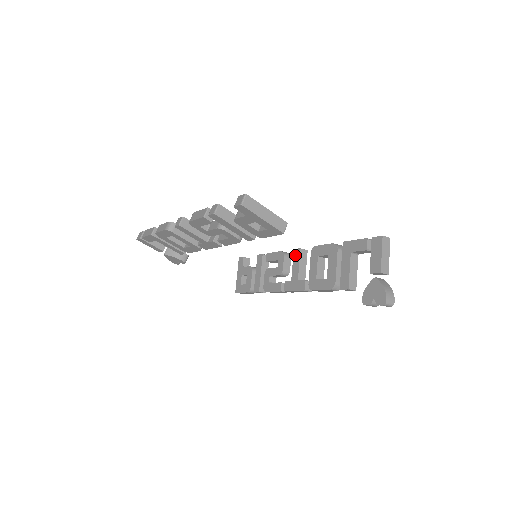
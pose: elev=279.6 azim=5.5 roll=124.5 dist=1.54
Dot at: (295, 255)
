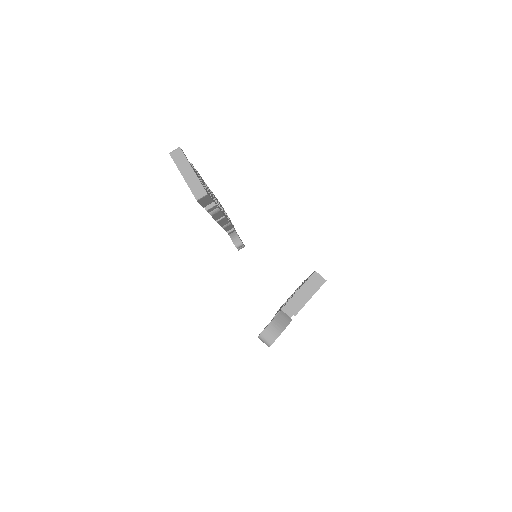
Dot at: occluded
